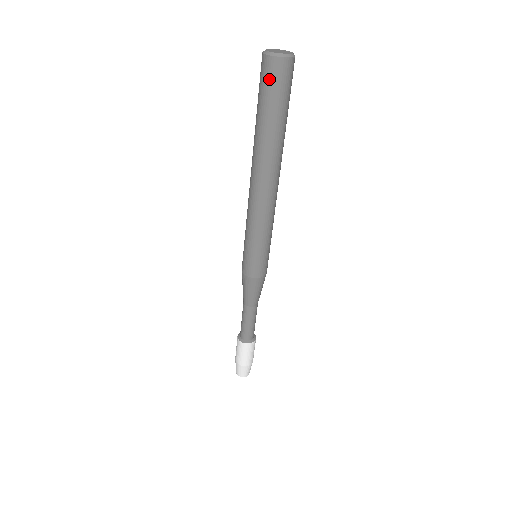
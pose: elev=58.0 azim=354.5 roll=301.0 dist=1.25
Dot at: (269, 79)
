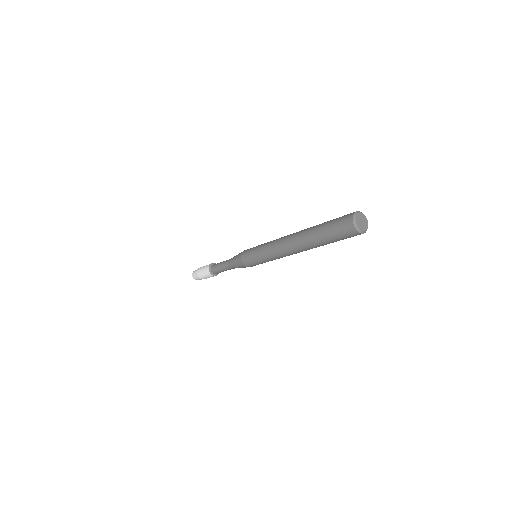
Dot at: (344, 233)
